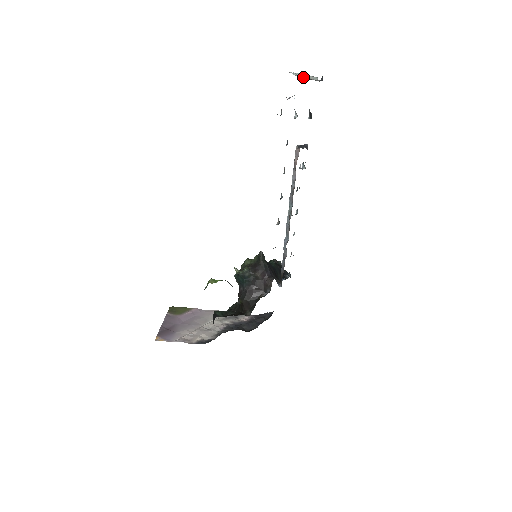
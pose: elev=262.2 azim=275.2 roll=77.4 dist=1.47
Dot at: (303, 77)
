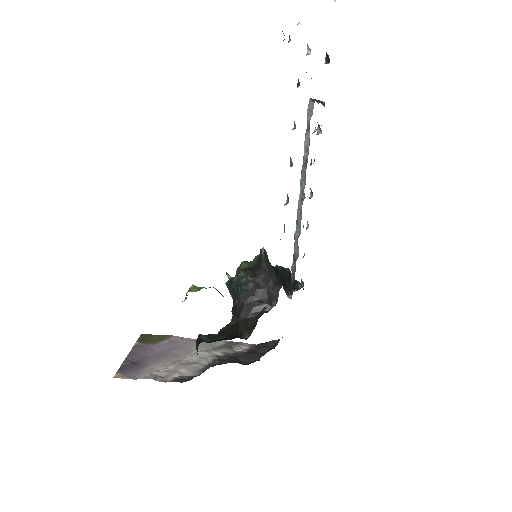
Dot at: out of frame
